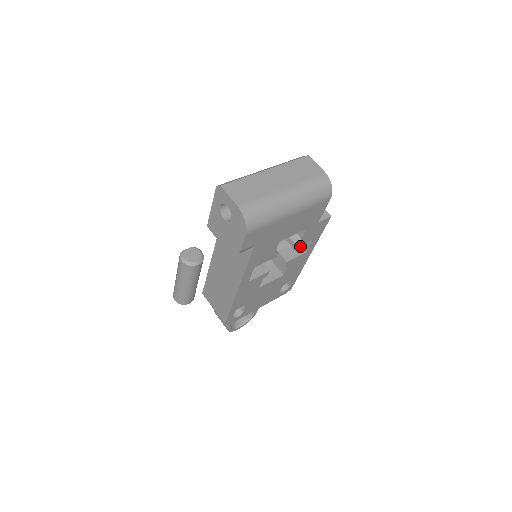
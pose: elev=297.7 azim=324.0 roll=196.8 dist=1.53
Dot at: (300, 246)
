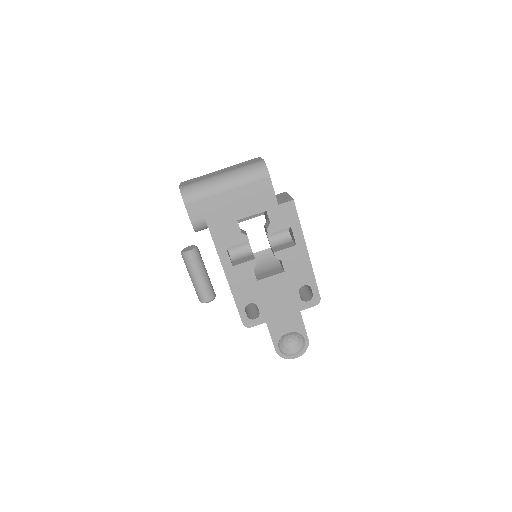
Dot at: (294, 242)
